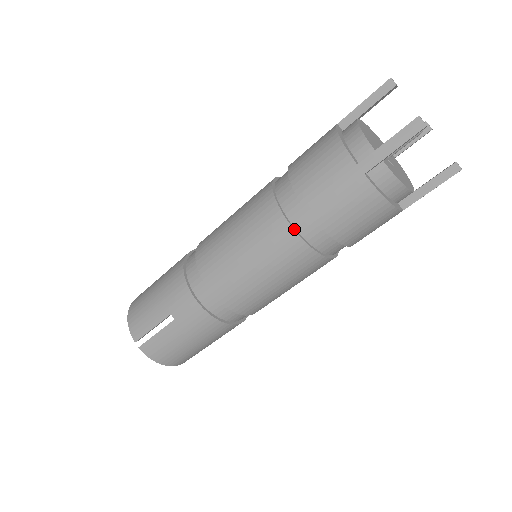
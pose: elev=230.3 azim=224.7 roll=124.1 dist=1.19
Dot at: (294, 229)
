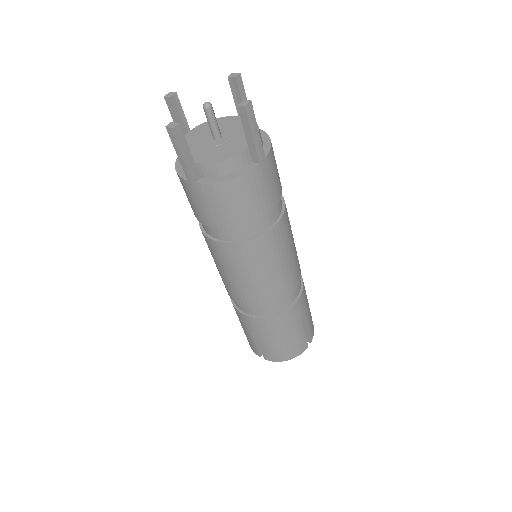
Dot at: (219, 242)
